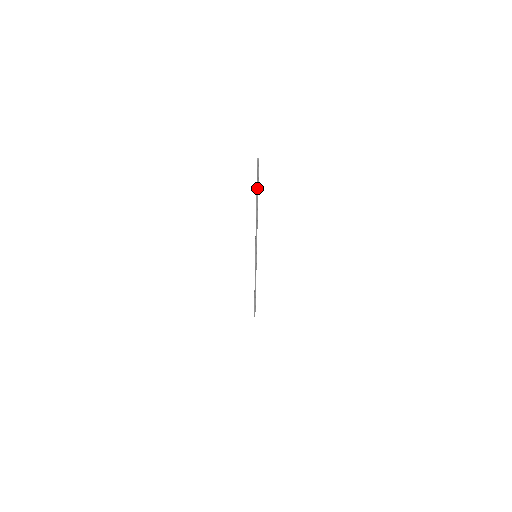
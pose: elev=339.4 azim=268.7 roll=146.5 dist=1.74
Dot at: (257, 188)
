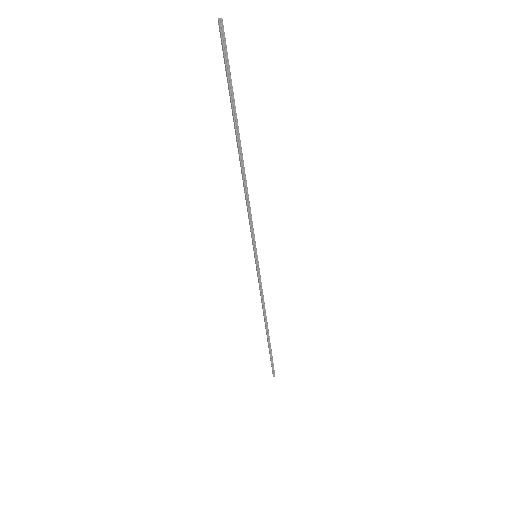
Dot at: (231, 97)
